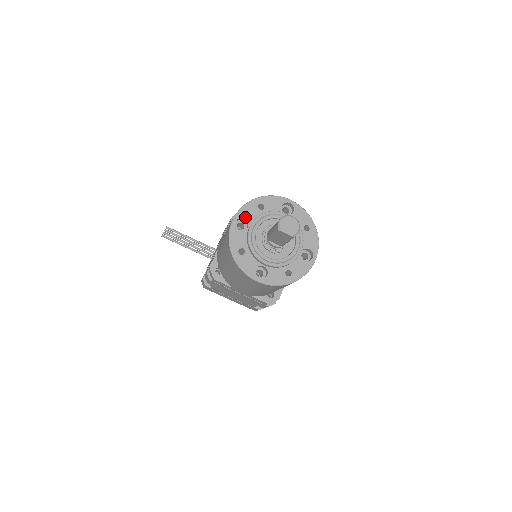
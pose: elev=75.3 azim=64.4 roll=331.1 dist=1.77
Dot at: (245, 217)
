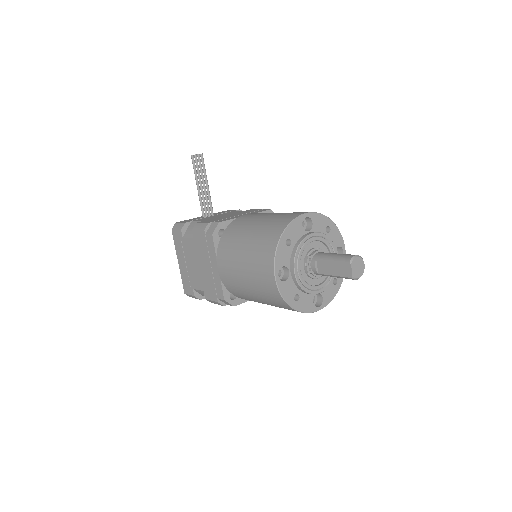
Dot at: (314, 222)
